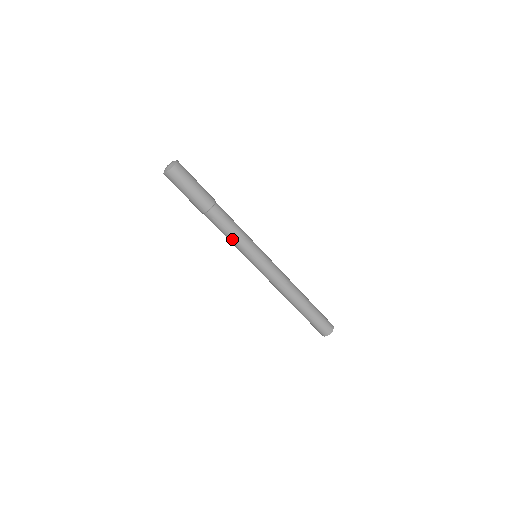
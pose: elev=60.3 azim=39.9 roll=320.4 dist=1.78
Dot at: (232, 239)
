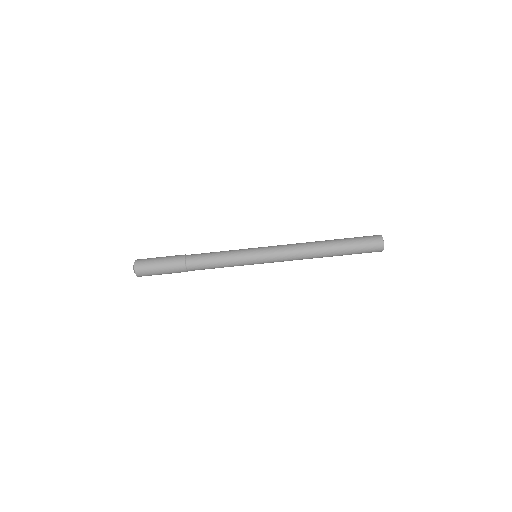
Dot at: occluded
